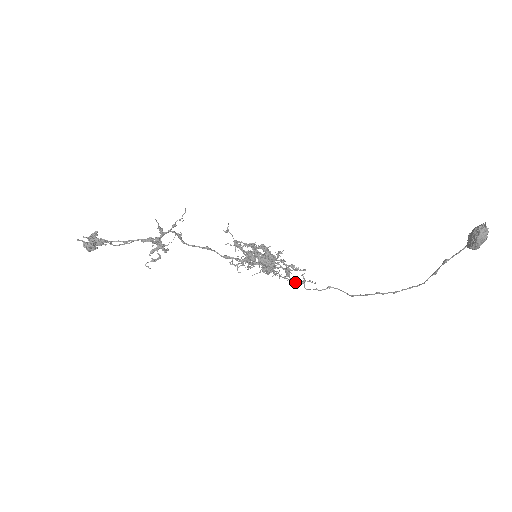
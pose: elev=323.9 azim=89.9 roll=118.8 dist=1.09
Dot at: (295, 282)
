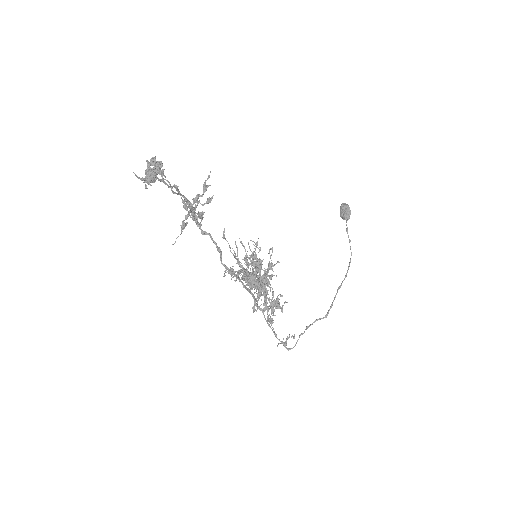
Dot at: (281, 341)
